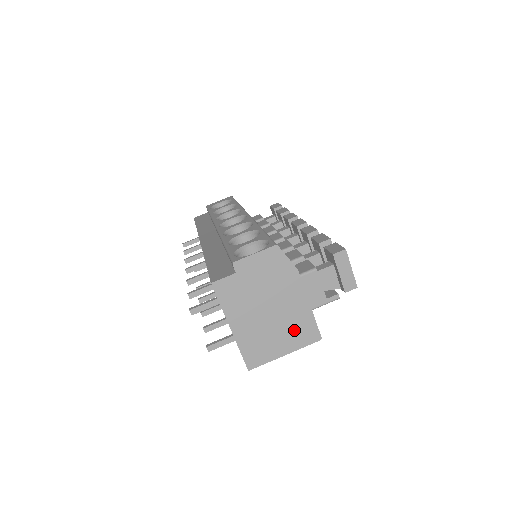
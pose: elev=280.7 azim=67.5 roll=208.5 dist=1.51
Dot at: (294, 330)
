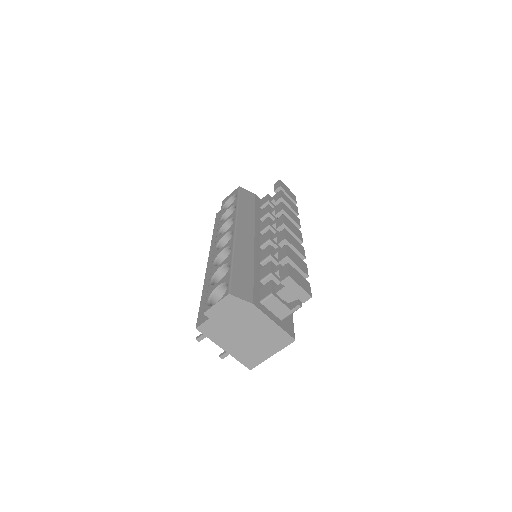
Dot at: (271, 340)
